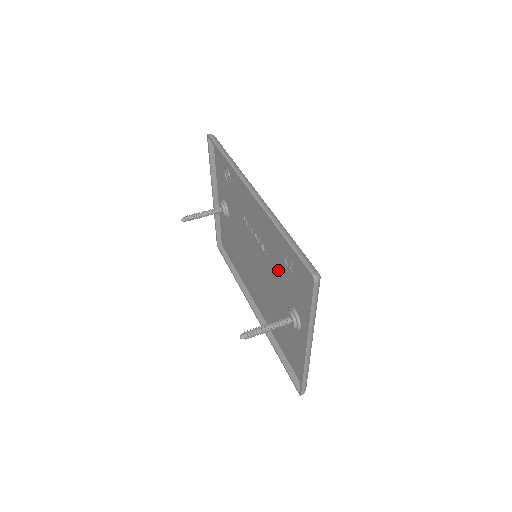
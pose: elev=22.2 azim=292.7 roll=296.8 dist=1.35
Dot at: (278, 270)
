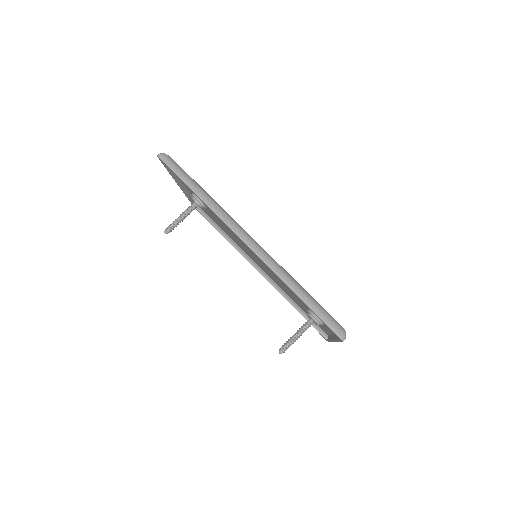
Dot at: occluded
